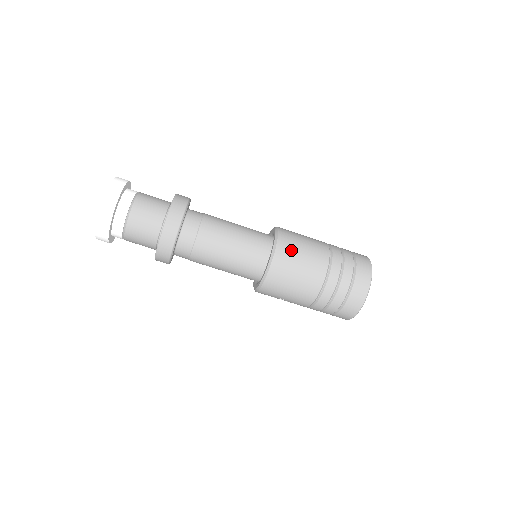
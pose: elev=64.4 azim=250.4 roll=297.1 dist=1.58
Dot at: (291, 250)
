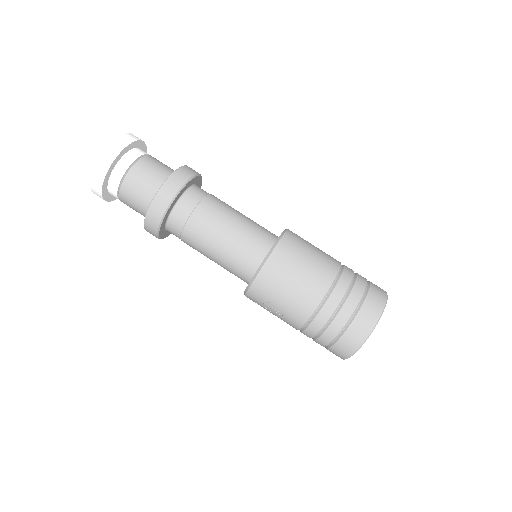
Dot at: (297, 247)
